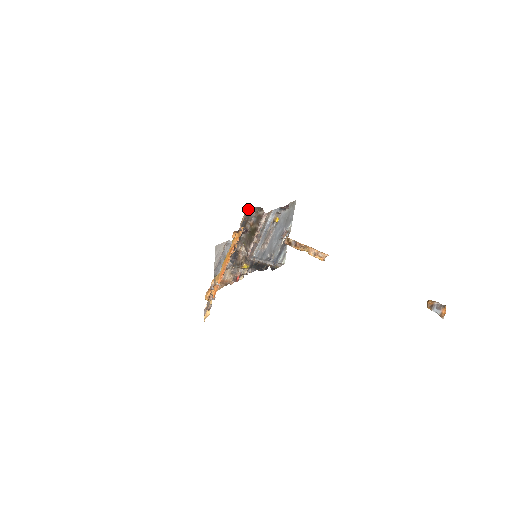
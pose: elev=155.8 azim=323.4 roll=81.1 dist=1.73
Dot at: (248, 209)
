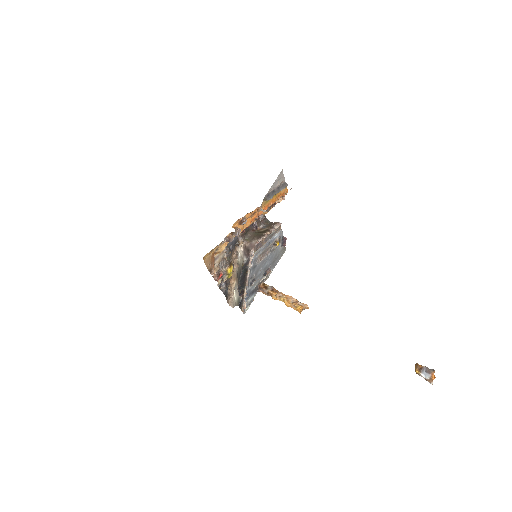
Dot at: occluded
